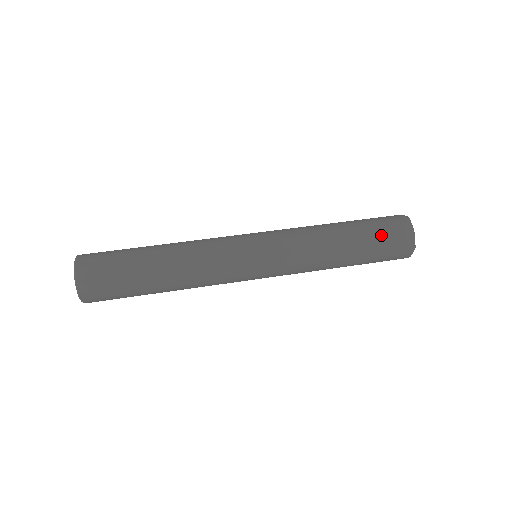
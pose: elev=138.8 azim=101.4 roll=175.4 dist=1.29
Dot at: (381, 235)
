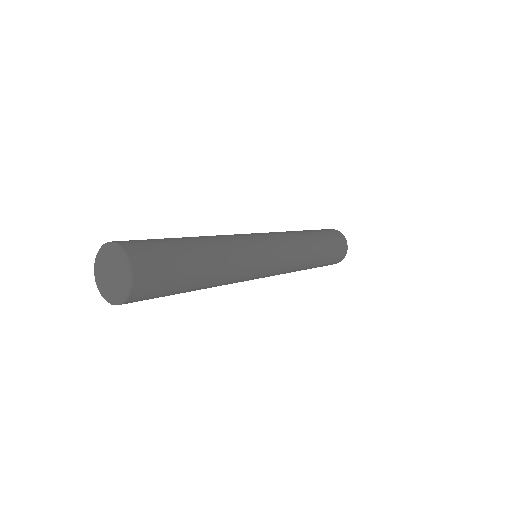
Dot at: (331, 238)
